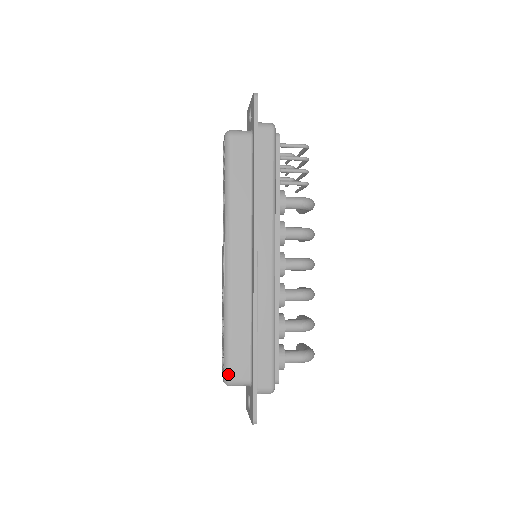
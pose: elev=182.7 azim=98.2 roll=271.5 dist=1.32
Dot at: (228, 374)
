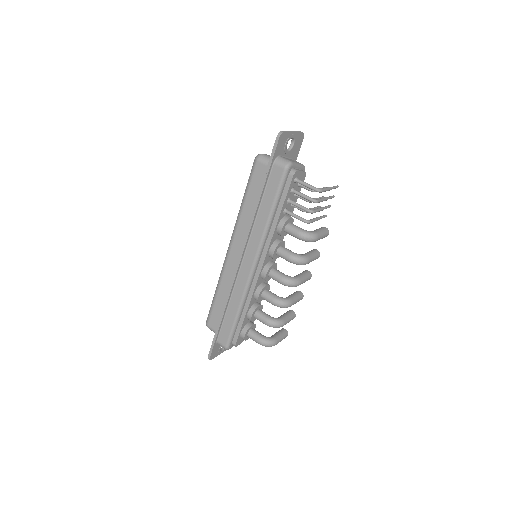
Dot at: (208, 321)
